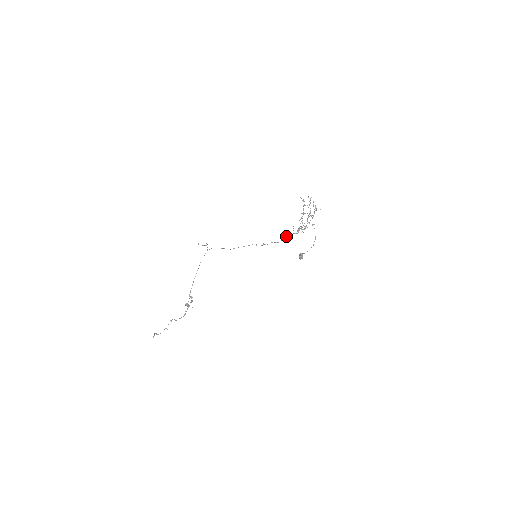
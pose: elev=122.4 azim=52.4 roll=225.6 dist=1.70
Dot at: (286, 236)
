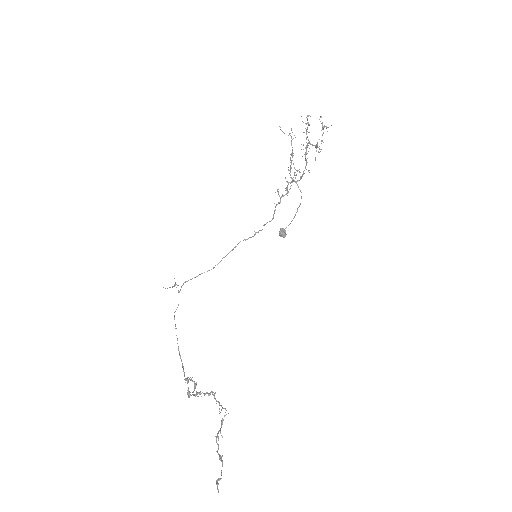
Dot at: (275, 206)
